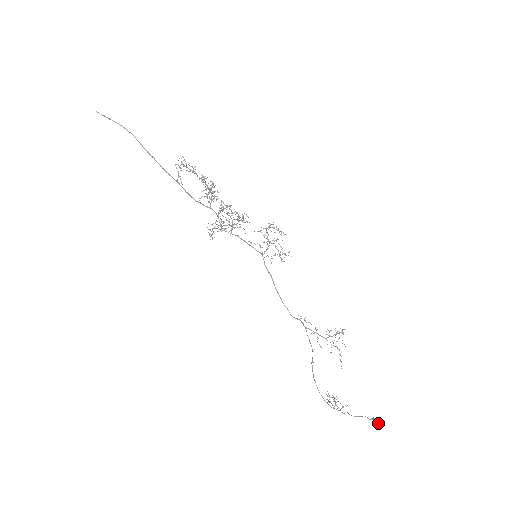
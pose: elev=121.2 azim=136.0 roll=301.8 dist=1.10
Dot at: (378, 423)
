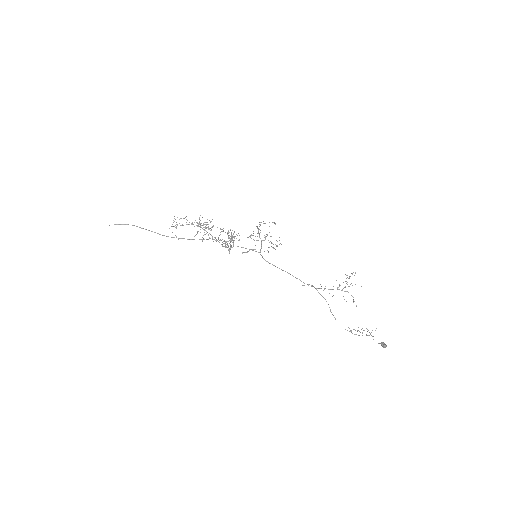
Dot at: (383, 346)
